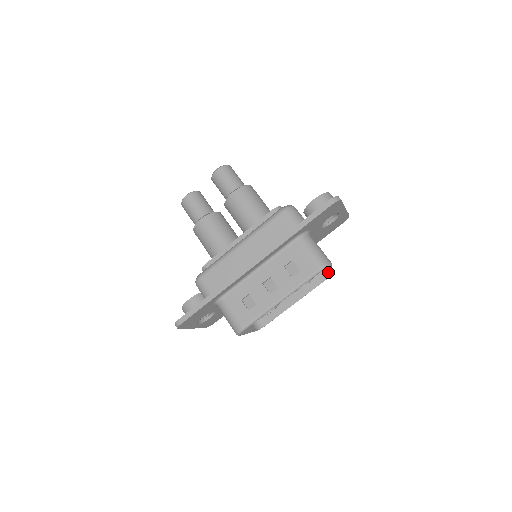
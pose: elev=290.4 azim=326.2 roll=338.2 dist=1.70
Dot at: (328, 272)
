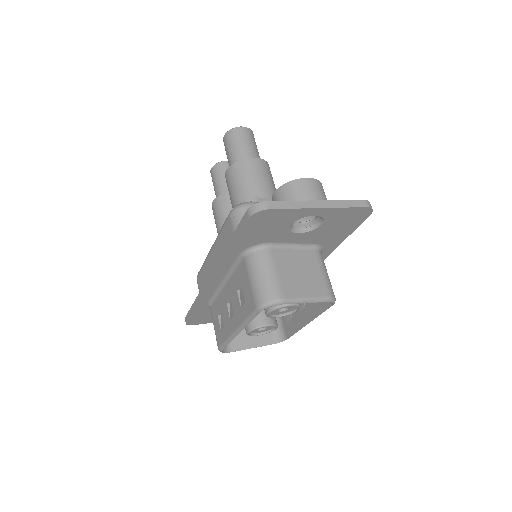
Dot at: (329, 296)
